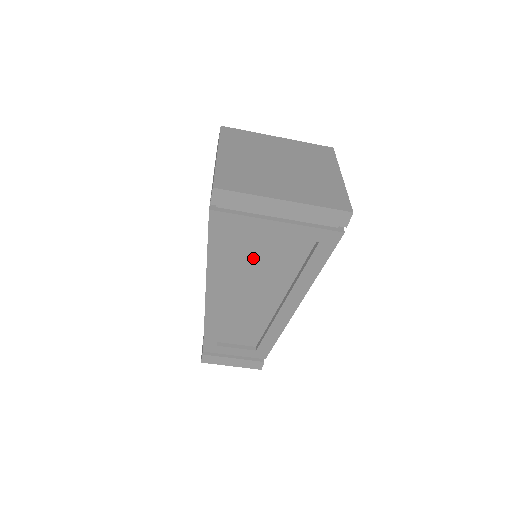
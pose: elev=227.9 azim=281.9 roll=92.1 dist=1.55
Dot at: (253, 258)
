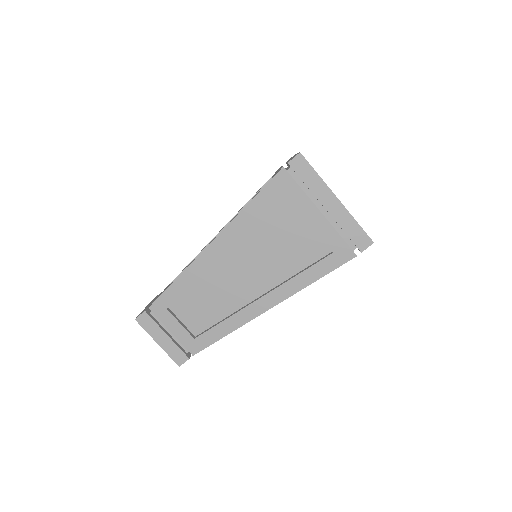
Dot at: (274, 236)
